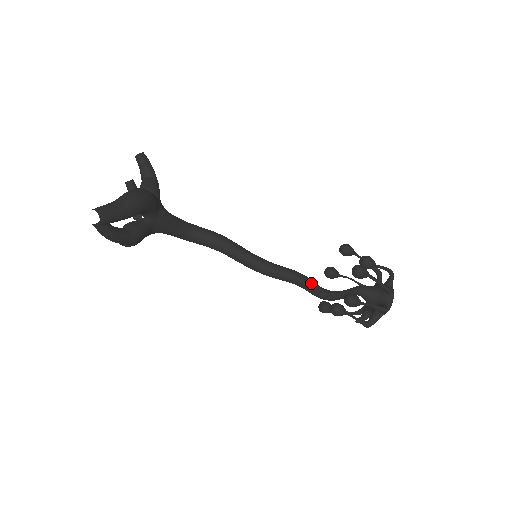
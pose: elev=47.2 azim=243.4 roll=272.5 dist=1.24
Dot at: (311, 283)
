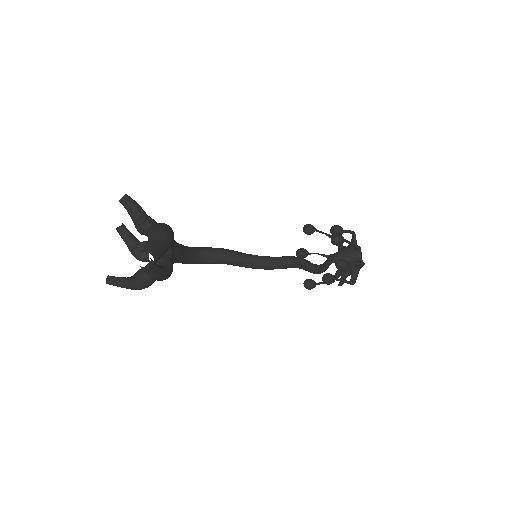
Dot at: (308, 262)
